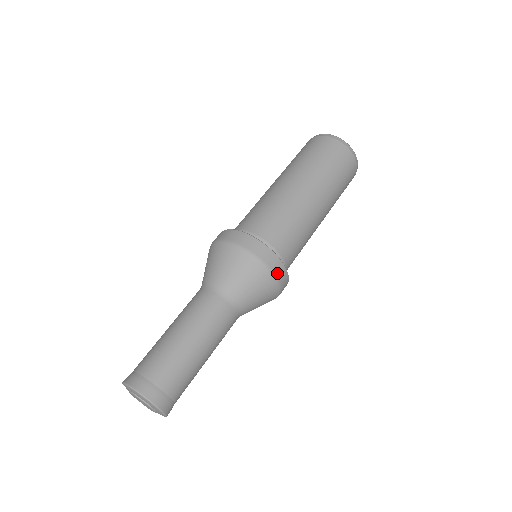
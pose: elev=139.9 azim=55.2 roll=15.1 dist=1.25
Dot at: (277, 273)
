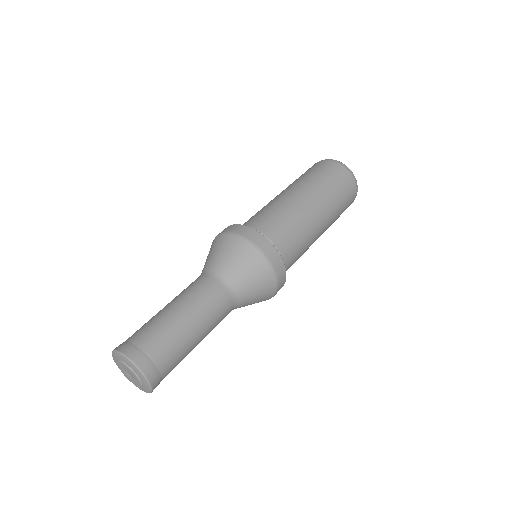
Dot at: (280, 280)
